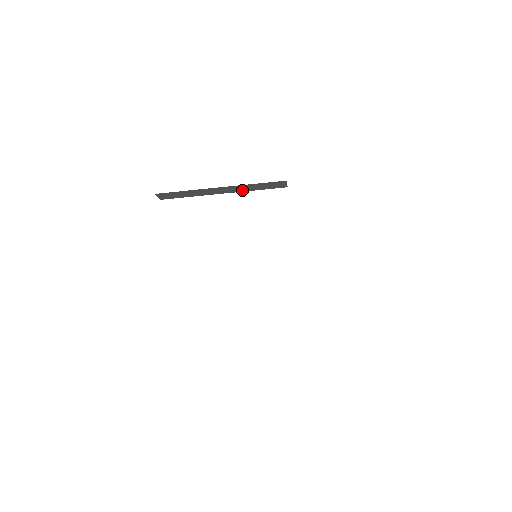
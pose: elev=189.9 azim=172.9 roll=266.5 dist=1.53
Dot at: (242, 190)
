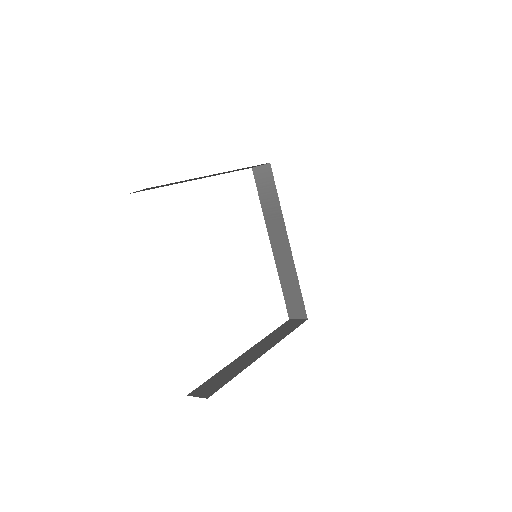
Dot at: occluded
